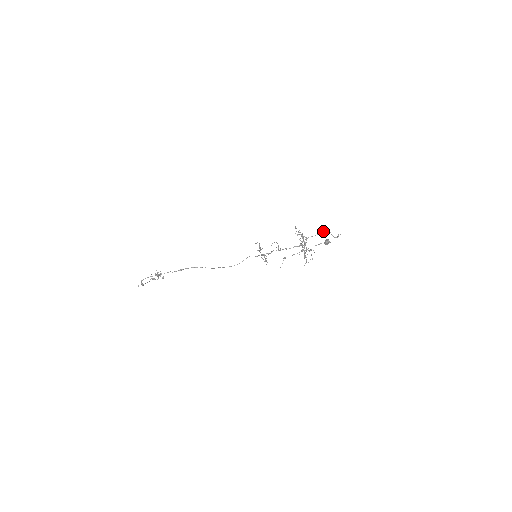
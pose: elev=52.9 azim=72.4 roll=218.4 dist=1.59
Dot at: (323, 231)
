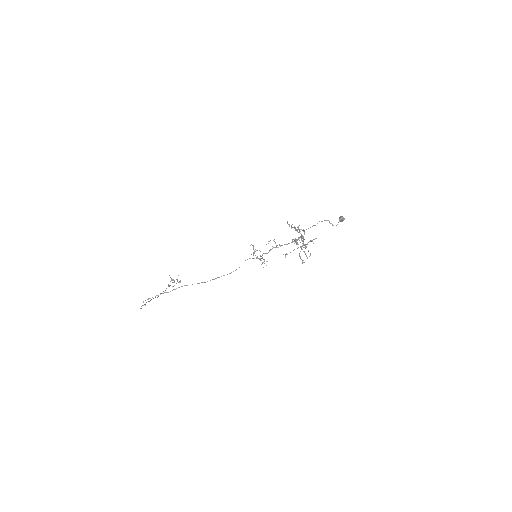
Dot at: (319, 221)
